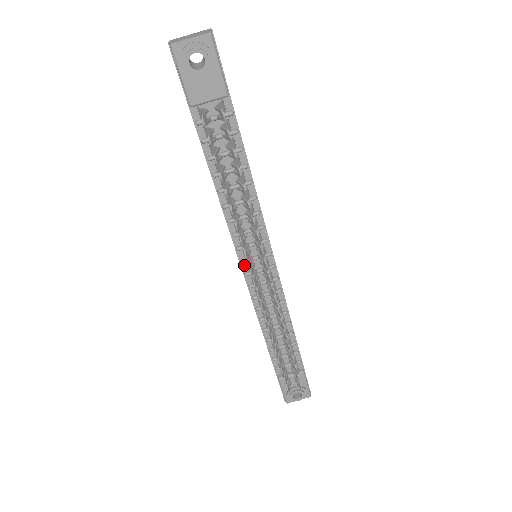
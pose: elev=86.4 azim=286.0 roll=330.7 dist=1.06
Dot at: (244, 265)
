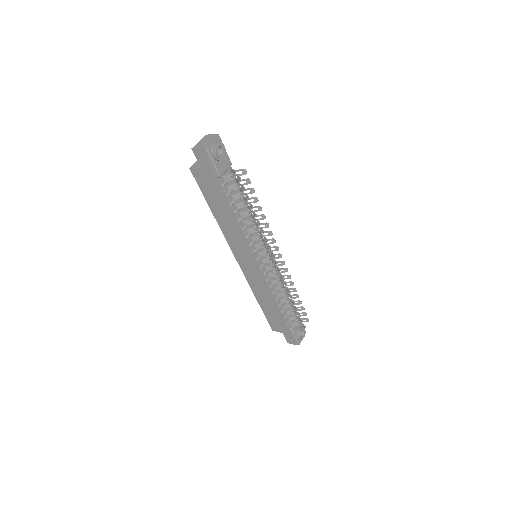
Dot at: (258, 262)
